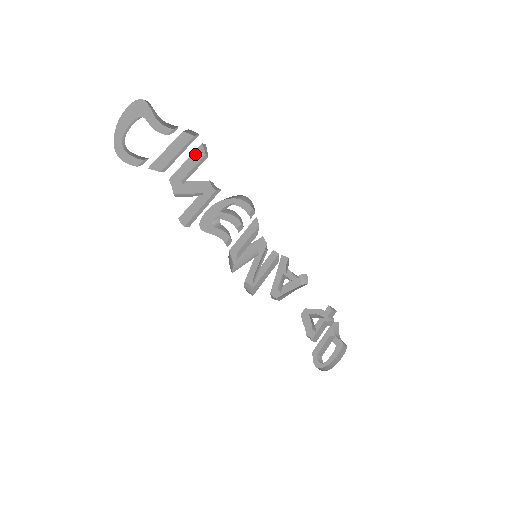
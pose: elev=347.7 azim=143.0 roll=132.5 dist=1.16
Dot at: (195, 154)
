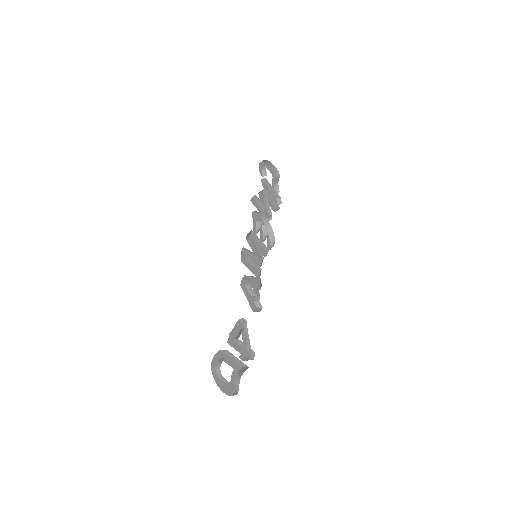
Dot at: (273, 206)
